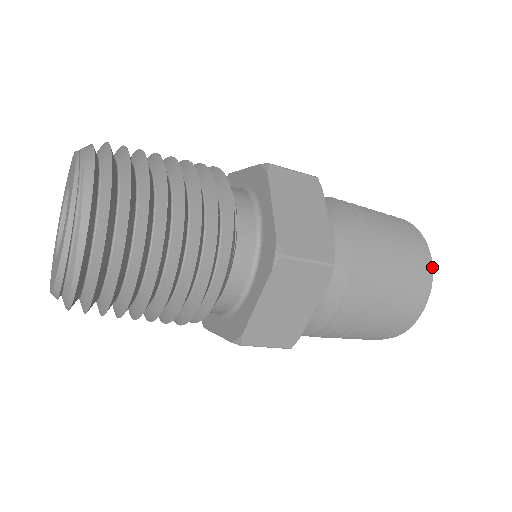
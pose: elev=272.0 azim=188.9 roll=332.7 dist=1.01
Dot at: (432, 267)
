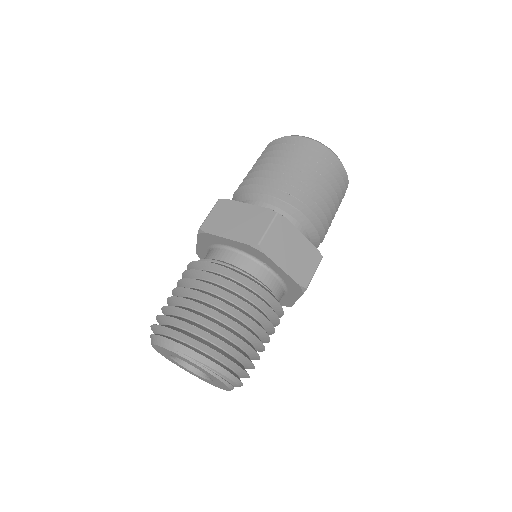
Dot at: (345, 170)
